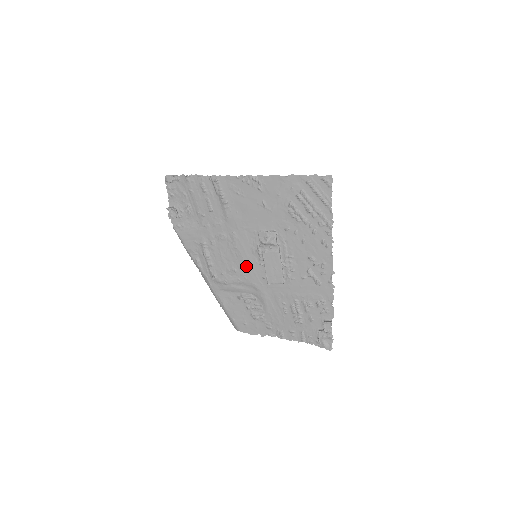
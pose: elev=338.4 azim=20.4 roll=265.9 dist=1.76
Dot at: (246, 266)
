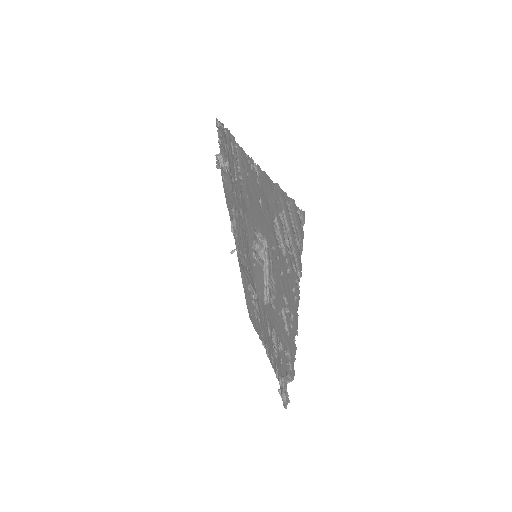
Dot at: (250, 260)
